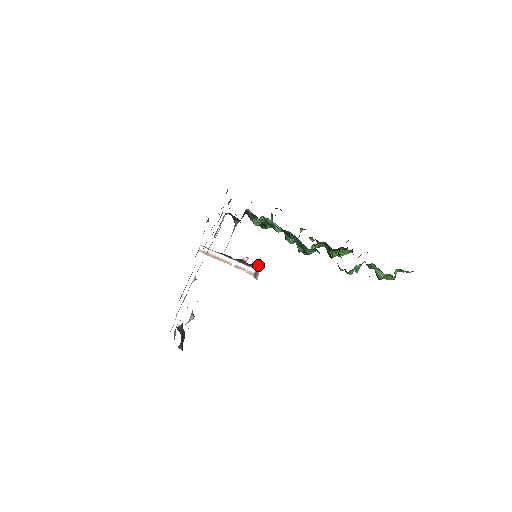
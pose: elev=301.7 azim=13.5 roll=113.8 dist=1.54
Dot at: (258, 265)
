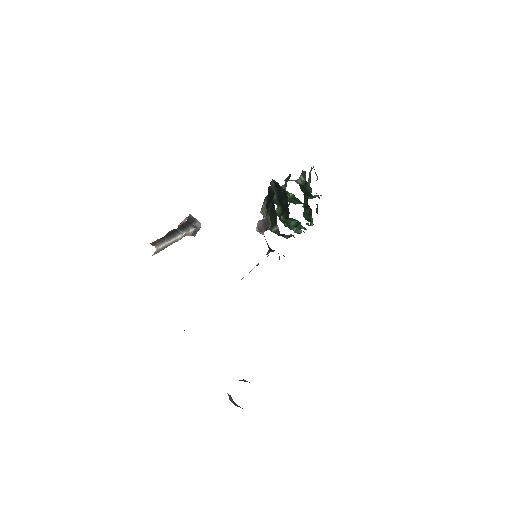
Dot at: (197, 220)
